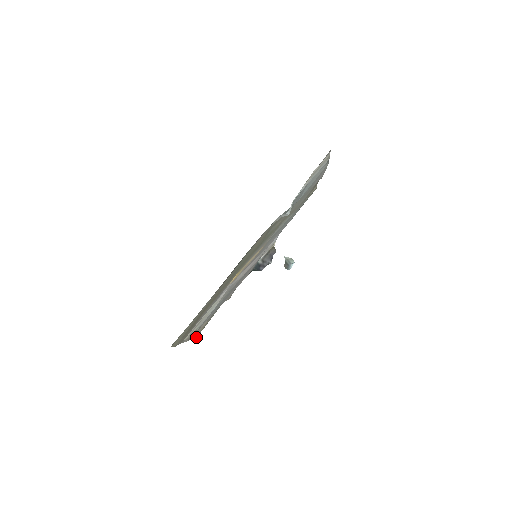
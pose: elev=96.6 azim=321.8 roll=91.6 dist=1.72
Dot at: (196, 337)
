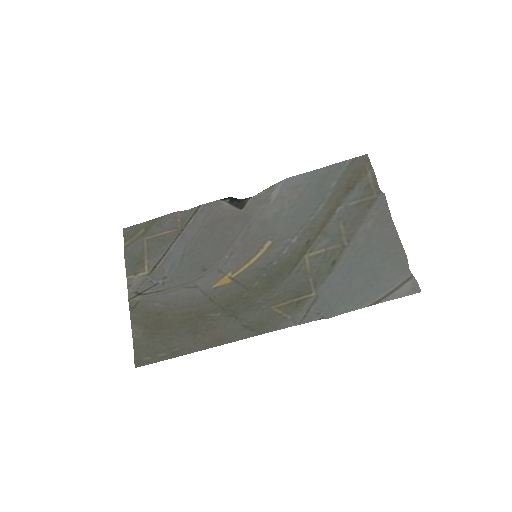
Dot at: (126, 228)
